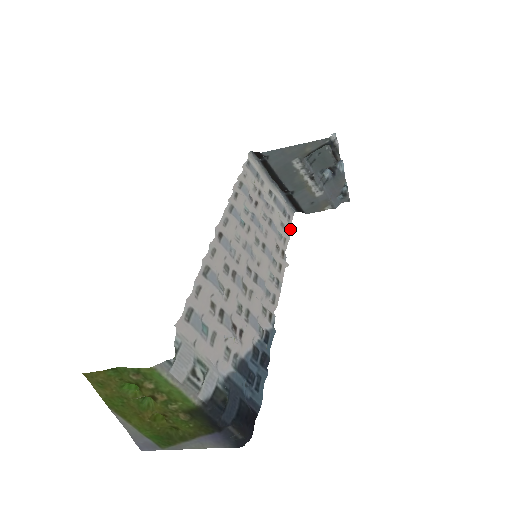
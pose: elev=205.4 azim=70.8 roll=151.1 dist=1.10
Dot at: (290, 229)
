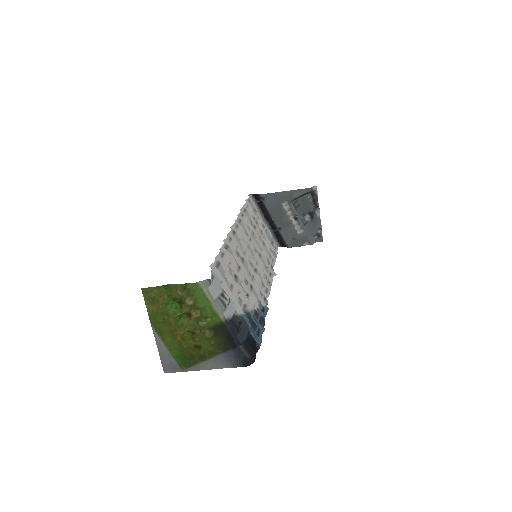
Dot at: (276, 255)
